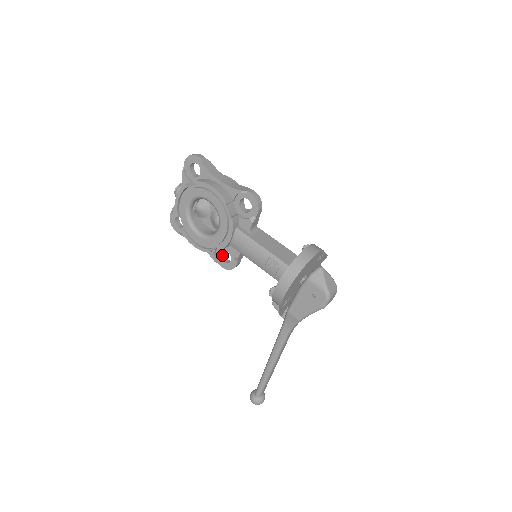
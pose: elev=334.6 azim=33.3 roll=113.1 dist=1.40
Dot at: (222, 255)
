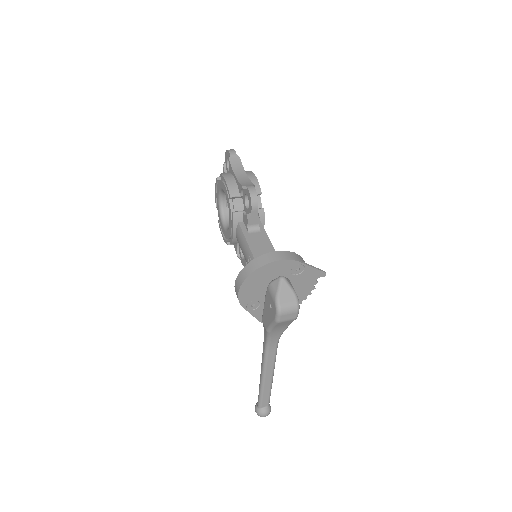
Dot at: occluded
